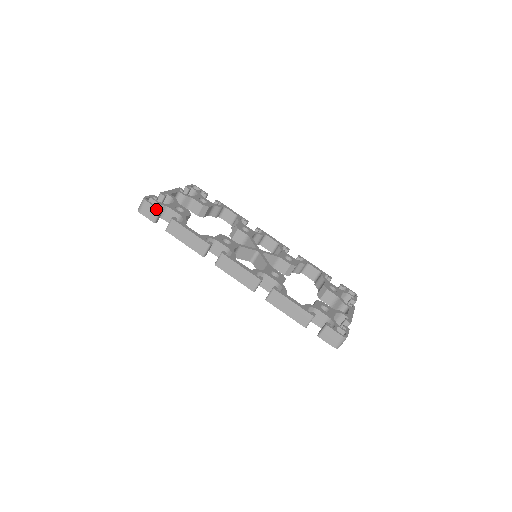
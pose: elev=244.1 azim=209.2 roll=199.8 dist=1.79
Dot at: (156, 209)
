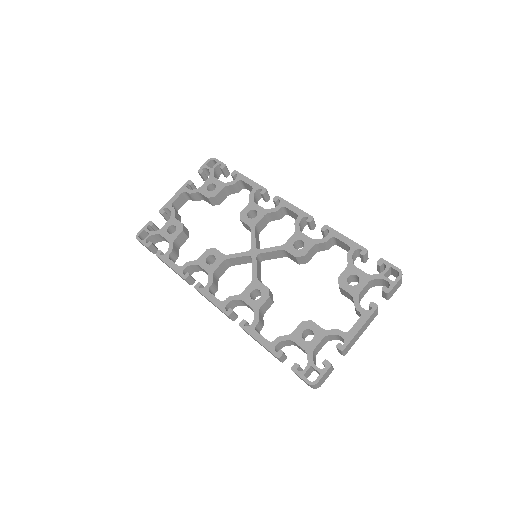
Dot at: (145, 246)
